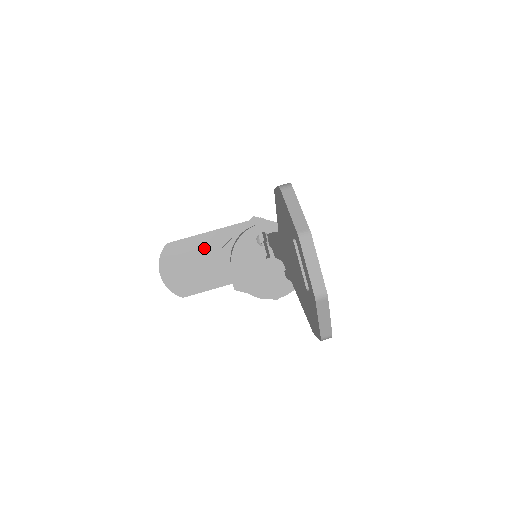
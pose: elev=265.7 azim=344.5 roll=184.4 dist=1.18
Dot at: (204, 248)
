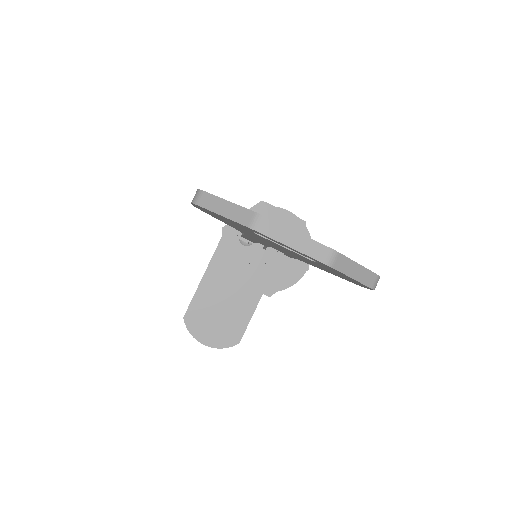
Dot at: (214, 290)
